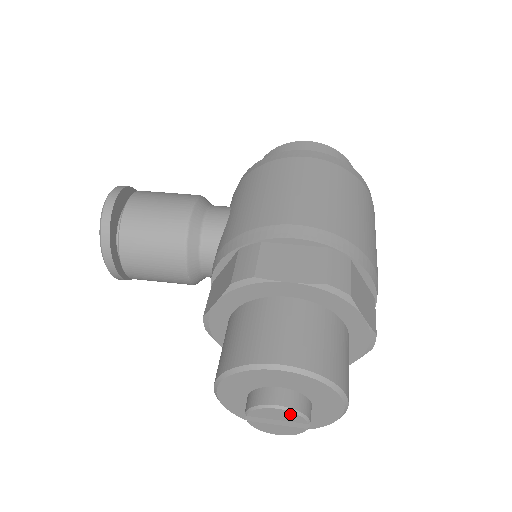
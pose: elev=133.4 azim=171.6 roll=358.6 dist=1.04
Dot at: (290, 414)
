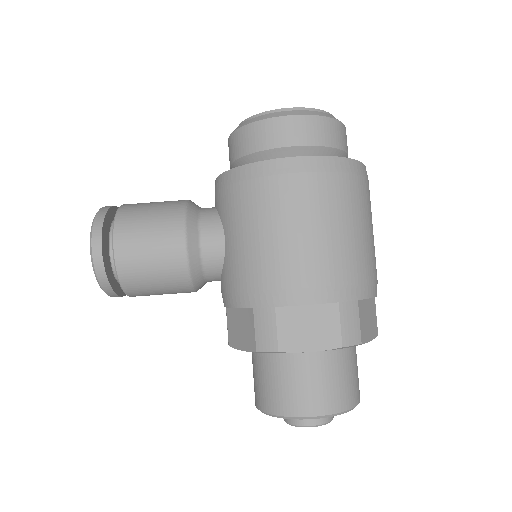
Dot at: (320, 424)
